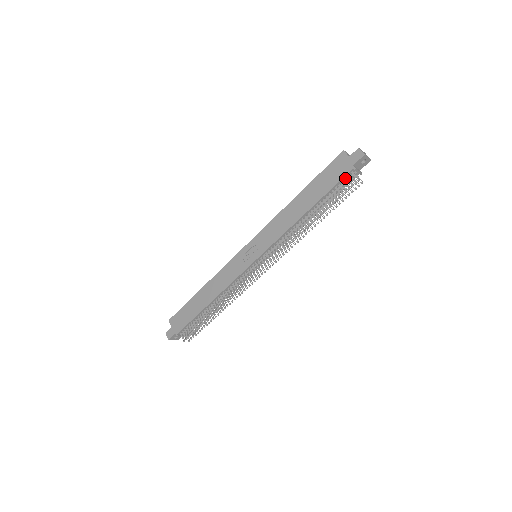
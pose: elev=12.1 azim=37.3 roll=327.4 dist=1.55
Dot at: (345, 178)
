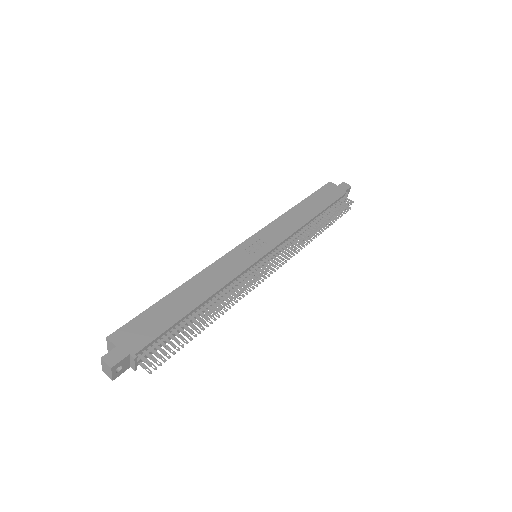
Dot at: (340, 199)
